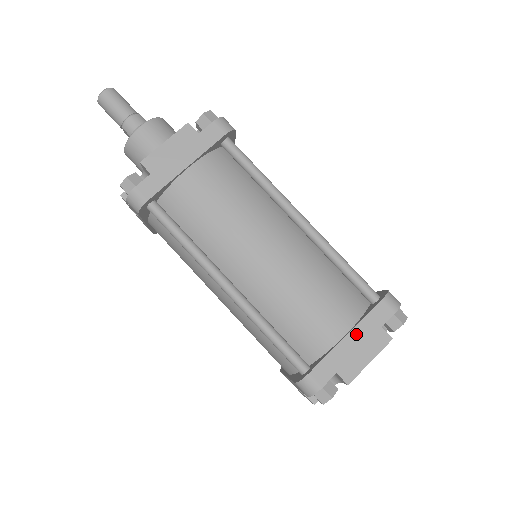
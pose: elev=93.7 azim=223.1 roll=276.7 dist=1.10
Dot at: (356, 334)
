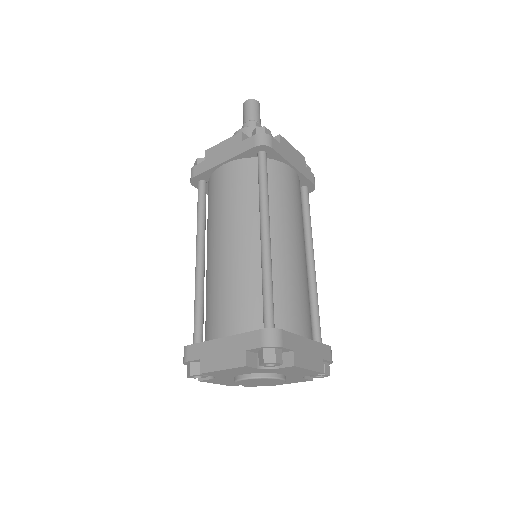
Dot at: (228, 342)
